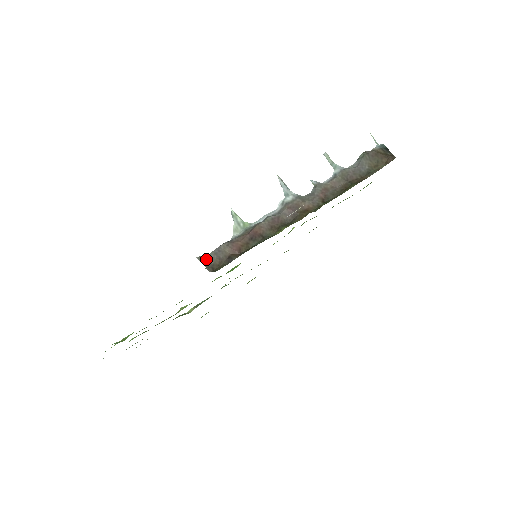
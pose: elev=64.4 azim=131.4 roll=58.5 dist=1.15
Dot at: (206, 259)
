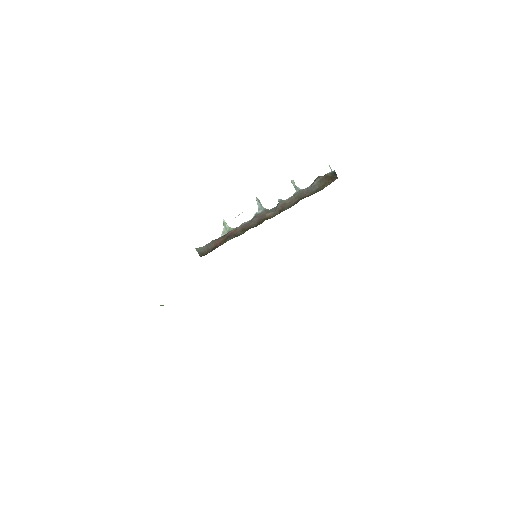
Dot at: (200, 250)
